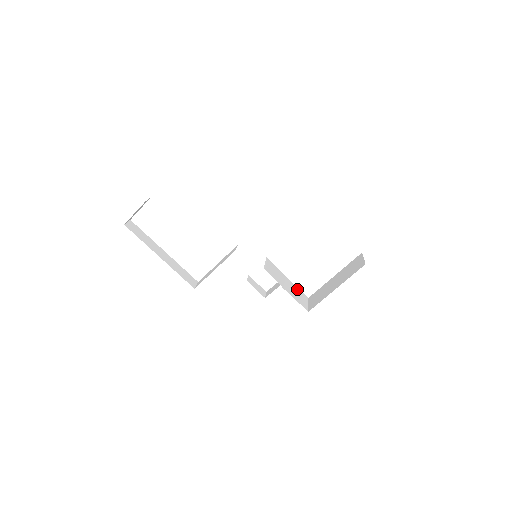
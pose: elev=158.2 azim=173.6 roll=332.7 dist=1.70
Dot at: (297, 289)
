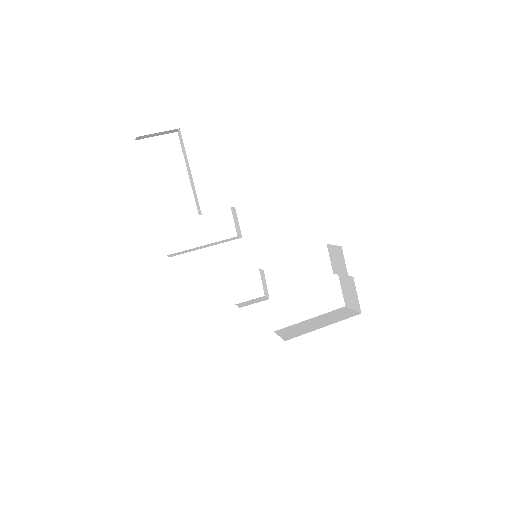
Dot at: occluded
